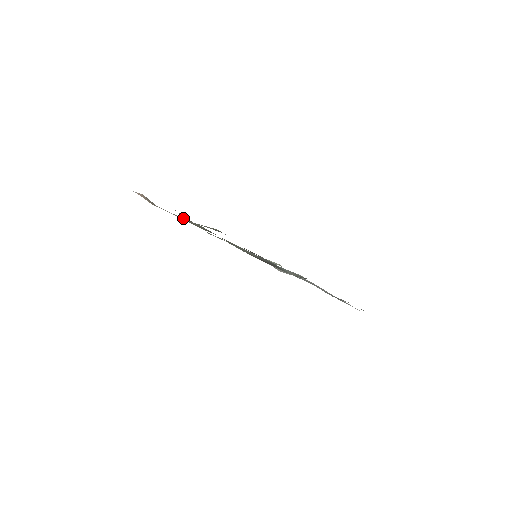
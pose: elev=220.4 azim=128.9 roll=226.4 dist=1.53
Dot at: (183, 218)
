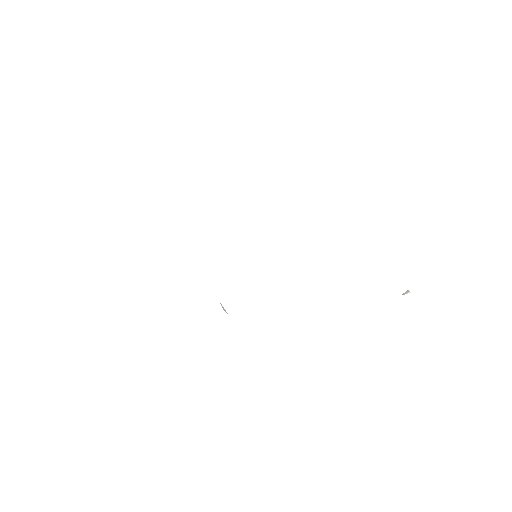
Dot at: occluded
